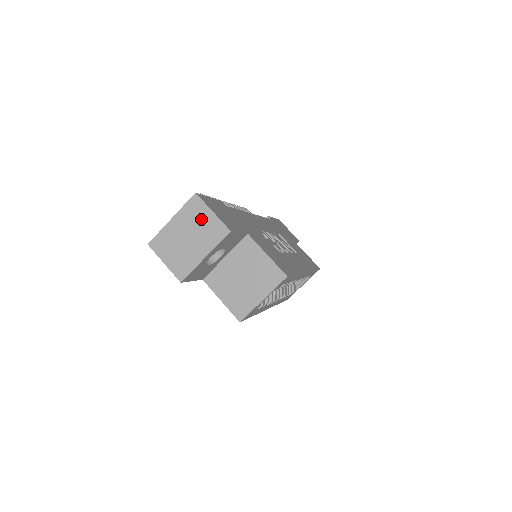
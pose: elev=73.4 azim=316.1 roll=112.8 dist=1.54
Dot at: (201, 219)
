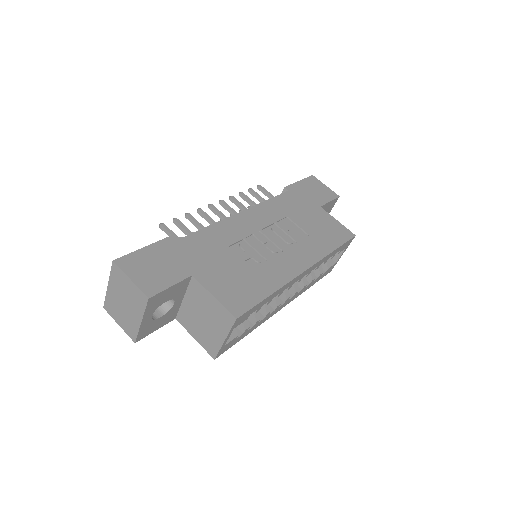
Dot at: (125, 286)
